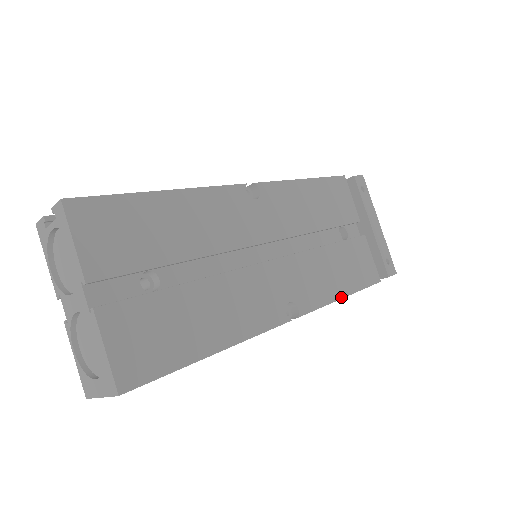
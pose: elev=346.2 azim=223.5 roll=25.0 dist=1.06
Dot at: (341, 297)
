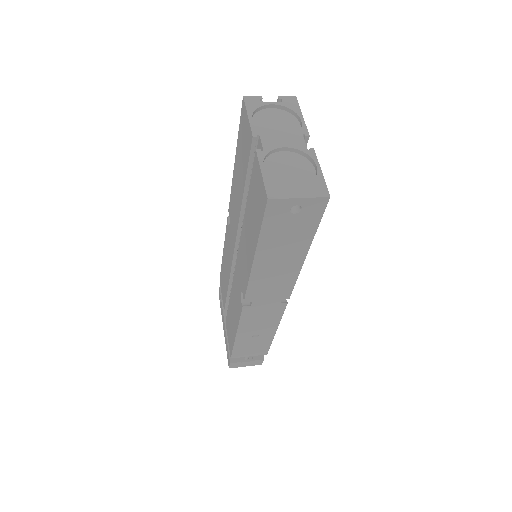
Dot at: (277, 328)
